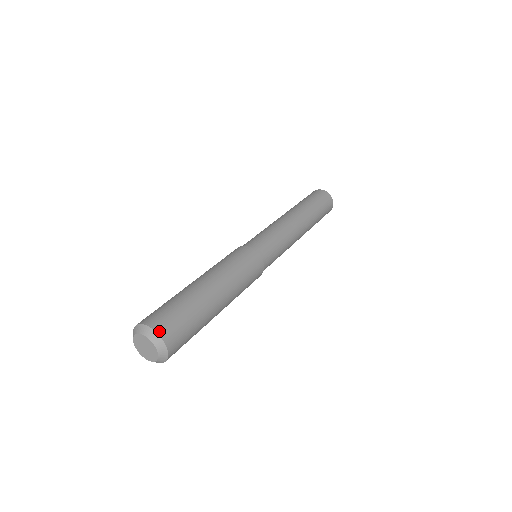
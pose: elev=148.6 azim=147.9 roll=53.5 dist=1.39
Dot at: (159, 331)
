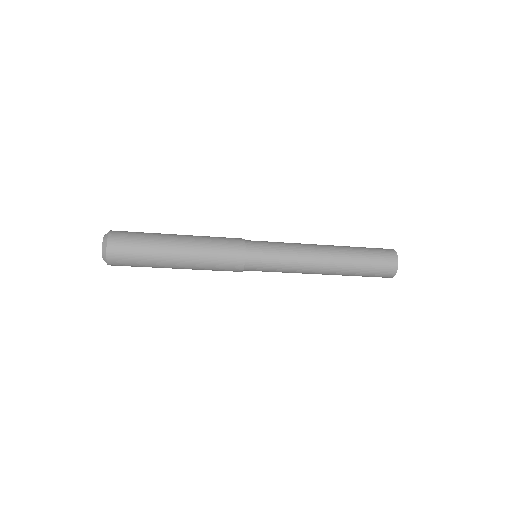
Dot at: (110, 236)
